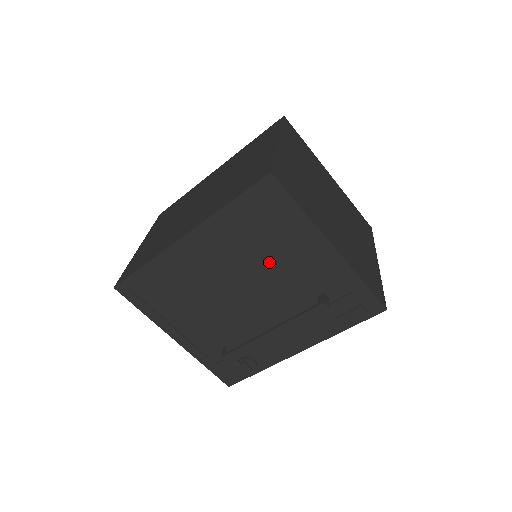
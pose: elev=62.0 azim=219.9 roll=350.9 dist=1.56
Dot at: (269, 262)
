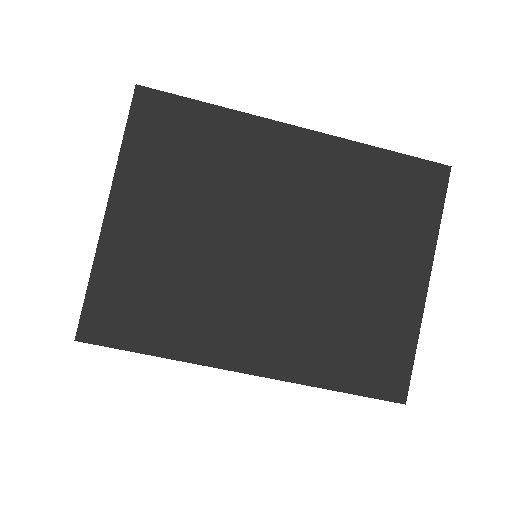
Dot at: occluded
